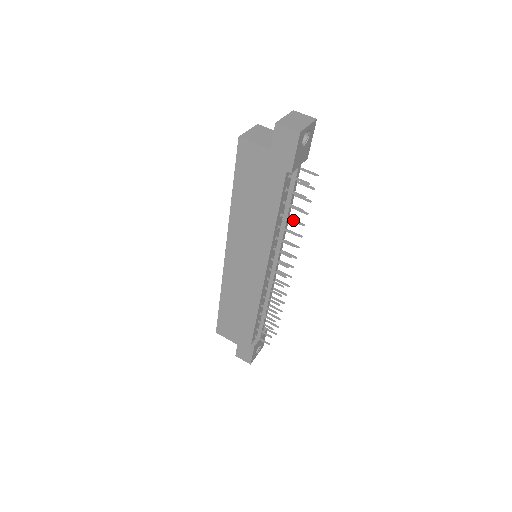
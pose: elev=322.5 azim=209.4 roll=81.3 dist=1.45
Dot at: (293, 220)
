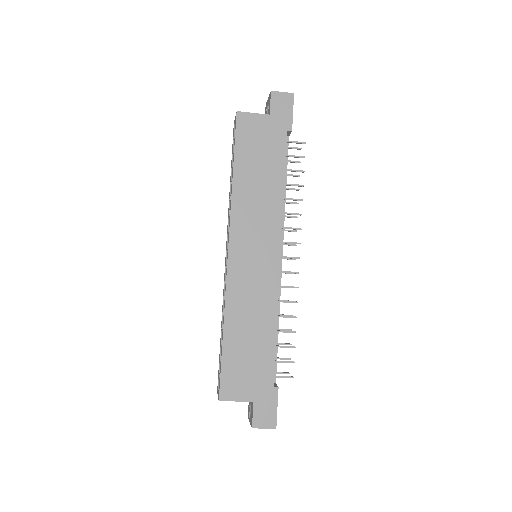
Dot at: (297, 184)
